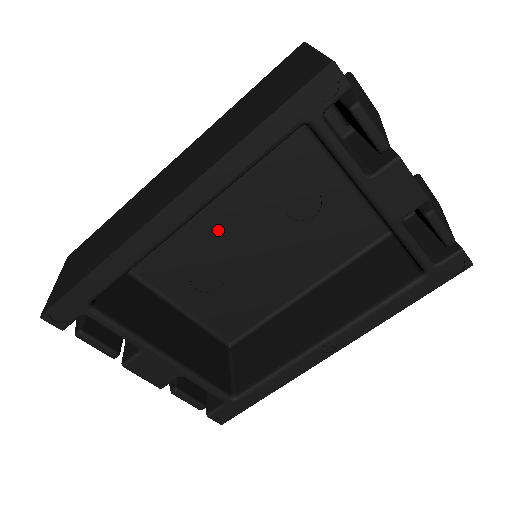
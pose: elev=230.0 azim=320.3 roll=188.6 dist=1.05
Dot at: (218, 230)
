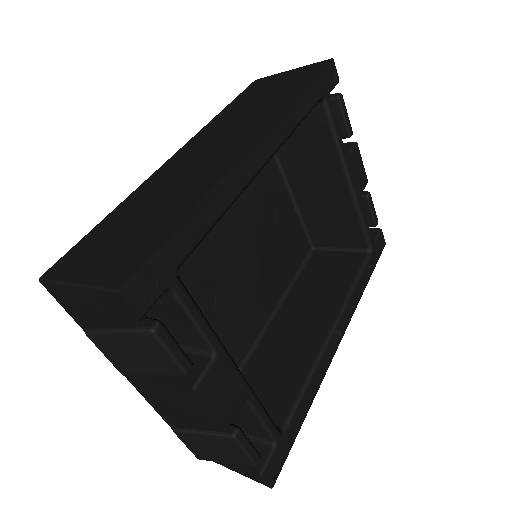
Dot at: (213, 236)
